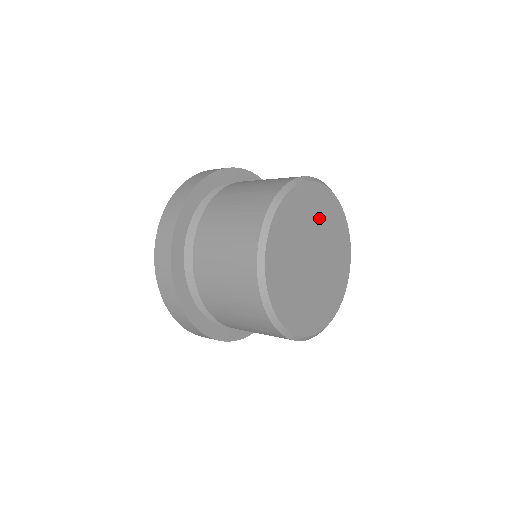
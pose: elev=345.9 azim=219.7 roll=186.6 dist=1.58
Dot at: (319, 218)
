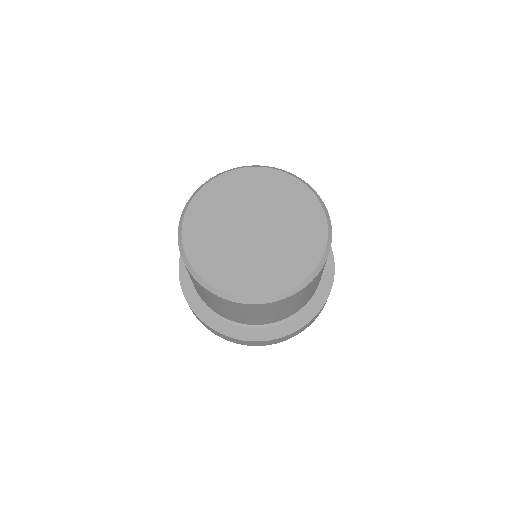
Dot at: (269, 196)
